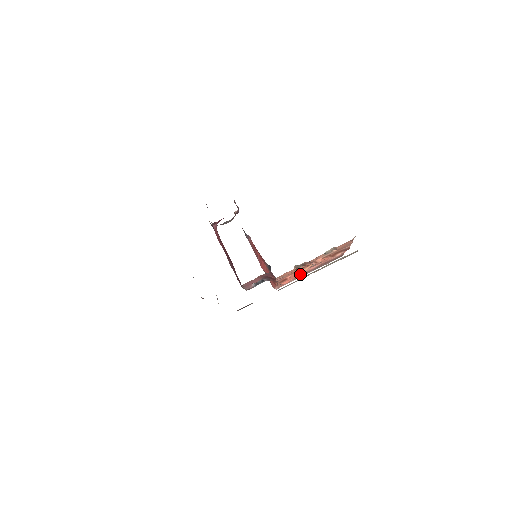
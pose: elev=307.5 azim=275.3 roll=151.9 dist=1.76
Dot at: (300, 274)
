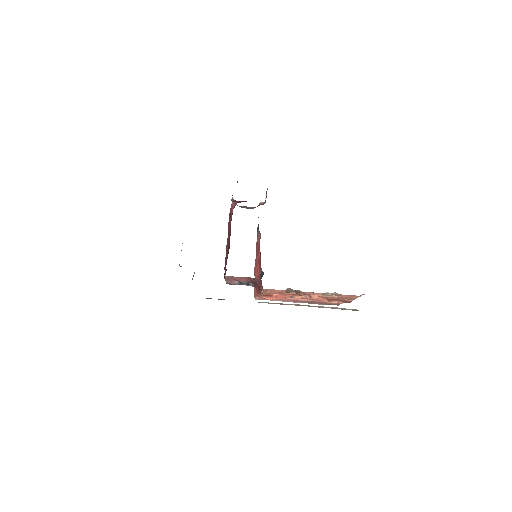
Dot at: (287, 298)
